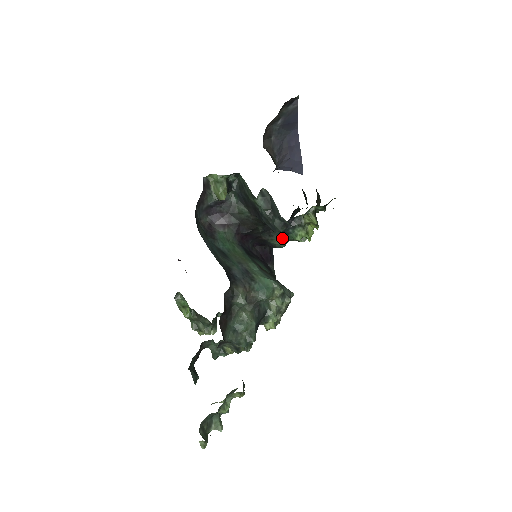
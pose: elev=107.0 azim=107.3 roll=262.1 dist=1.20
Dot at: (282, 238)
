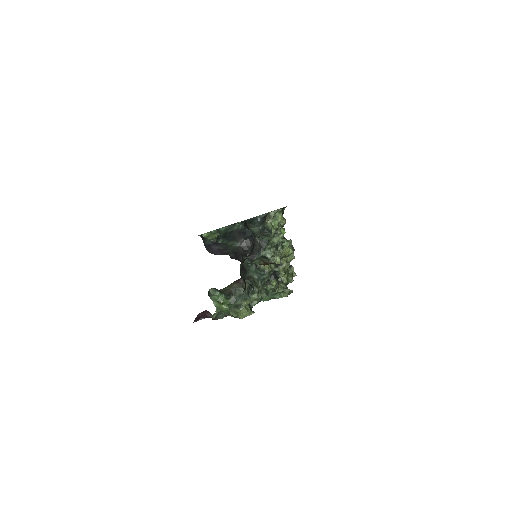
Dot at: occluded
